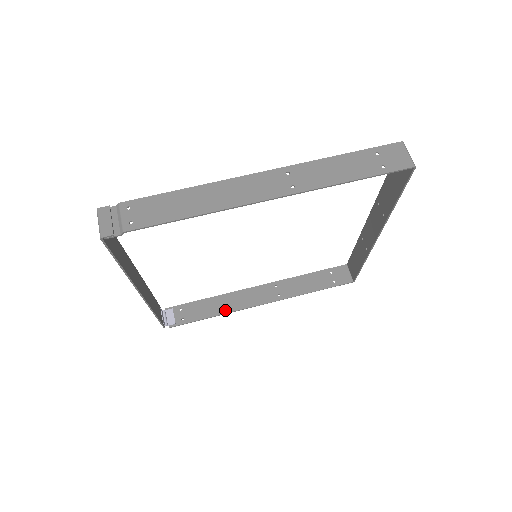
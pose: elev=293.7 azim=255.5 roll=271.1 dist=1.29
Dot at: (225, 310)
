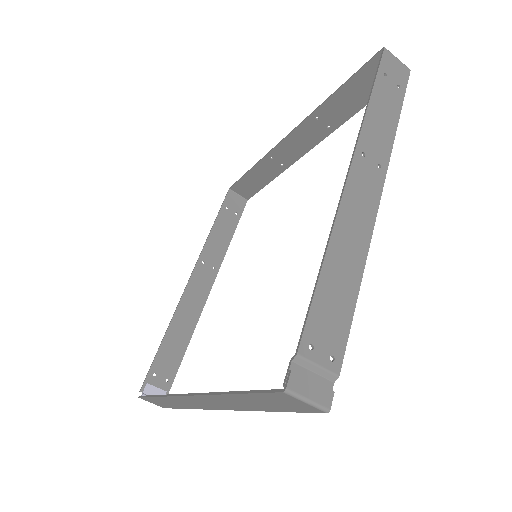
Dot at: (190, 329)
